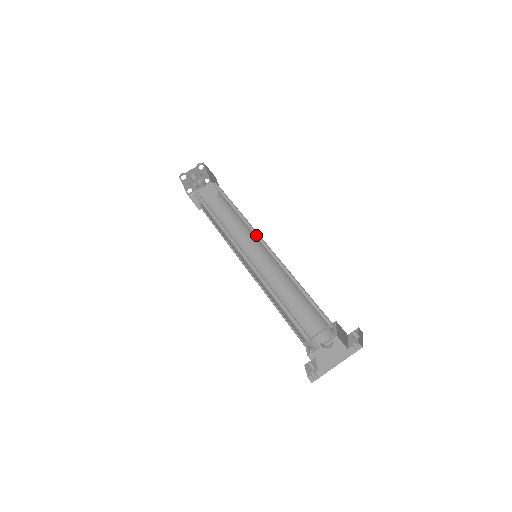
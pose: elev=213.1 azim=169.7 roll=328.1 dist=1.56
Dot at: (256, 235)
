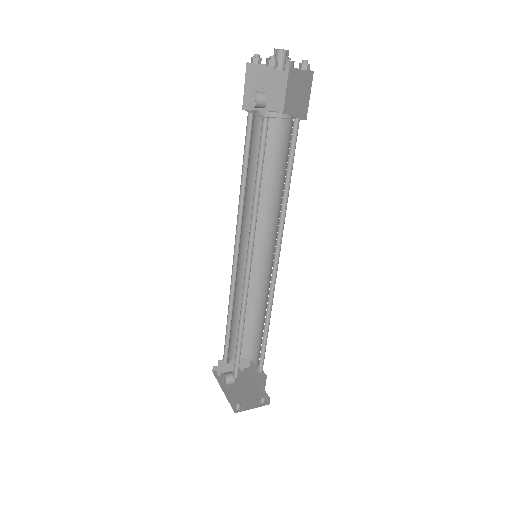
Dot at: (253, 245)
